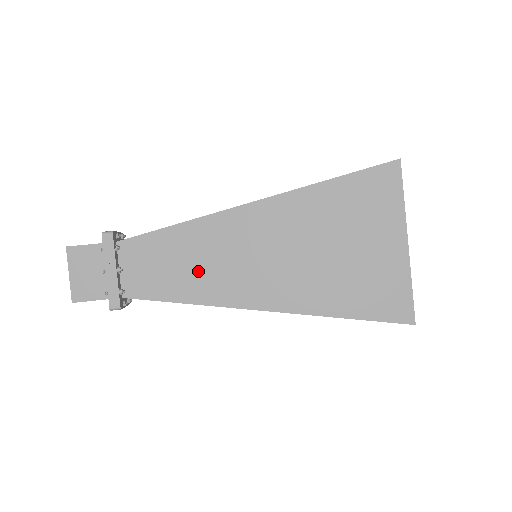
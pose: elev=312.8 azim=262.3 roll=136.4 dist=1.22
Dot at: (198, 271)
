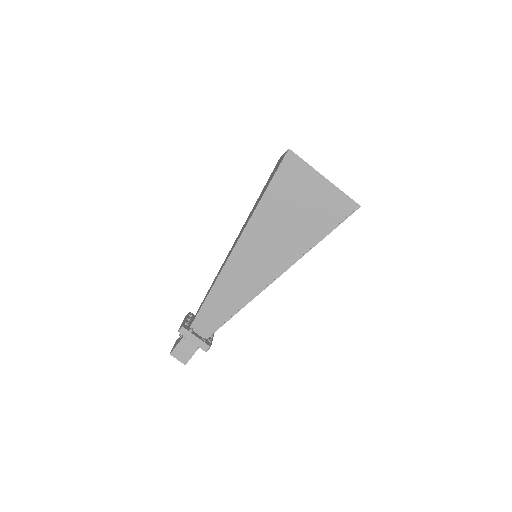
Dot at: occluded
